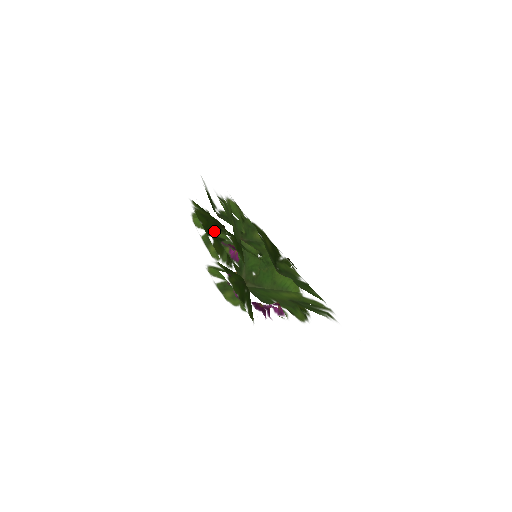
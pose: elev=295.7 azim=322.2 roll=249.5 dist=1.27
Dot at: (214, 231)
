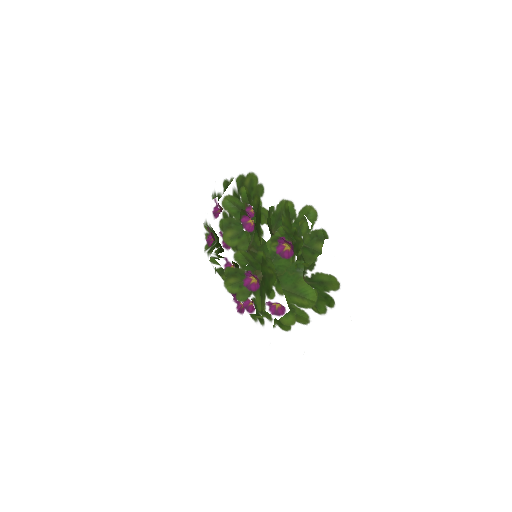
Dot at: (280, 225)
